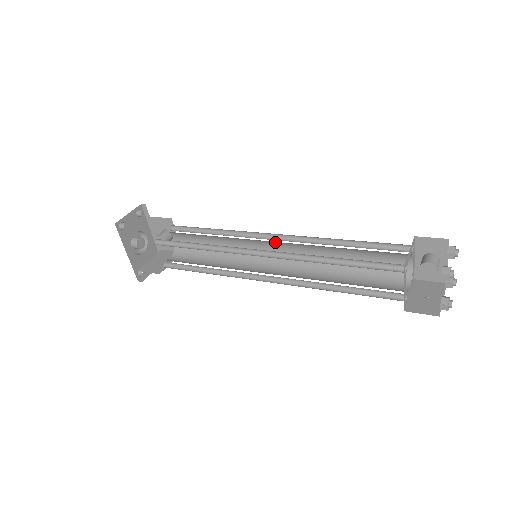
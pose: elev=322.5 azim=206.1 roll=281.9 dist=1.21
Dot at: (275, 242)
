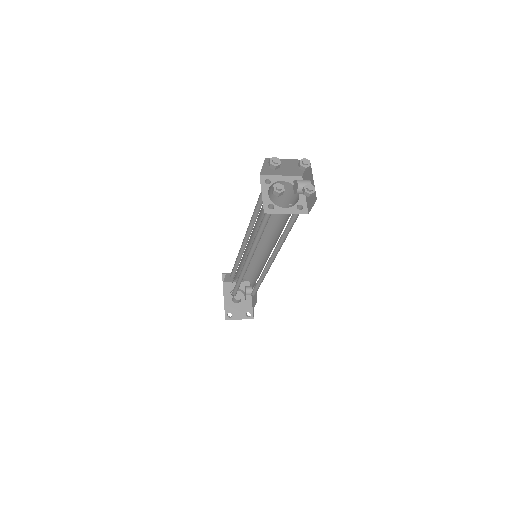
Dot at: (267, 243)
